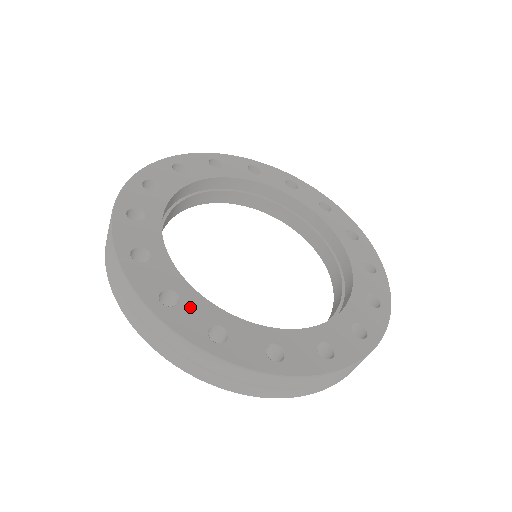
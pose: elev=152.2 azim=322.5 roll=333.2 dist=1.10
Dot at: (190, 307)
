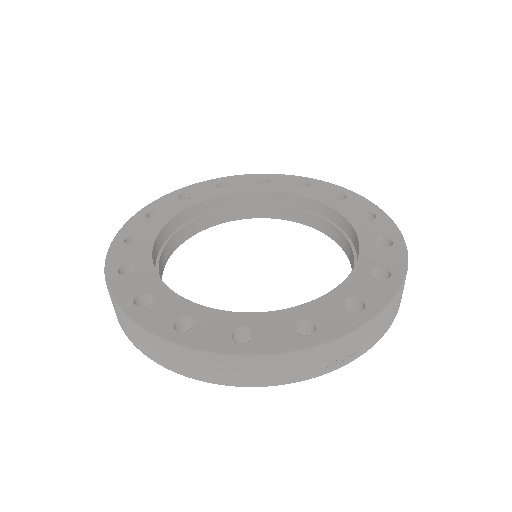
Dot at: (138, 277)
